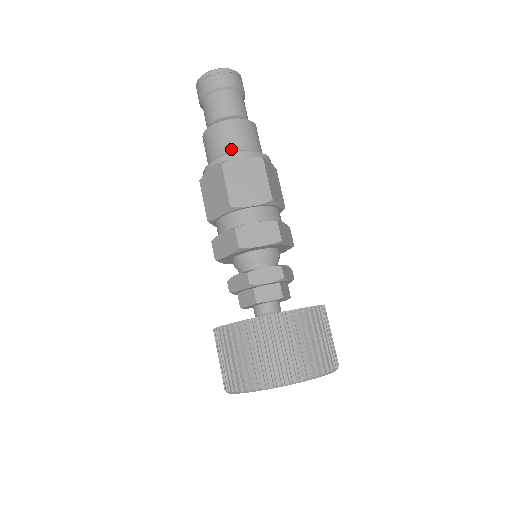
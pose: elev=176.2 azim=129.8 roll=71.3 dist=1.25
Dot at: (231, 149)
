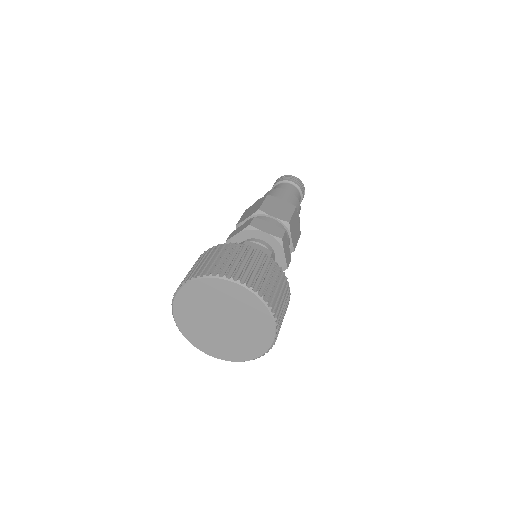
Dot at: occluded
